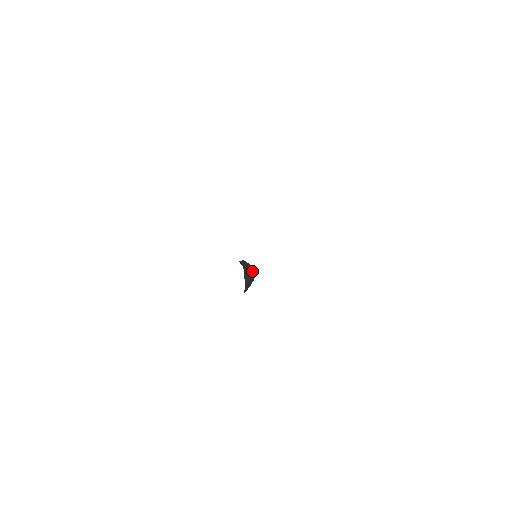
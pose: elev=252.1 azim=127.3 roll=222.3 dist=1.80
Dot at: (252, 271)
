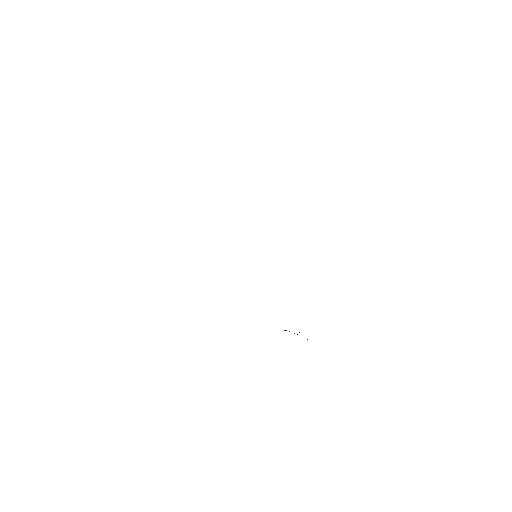
Dot at: occluded
